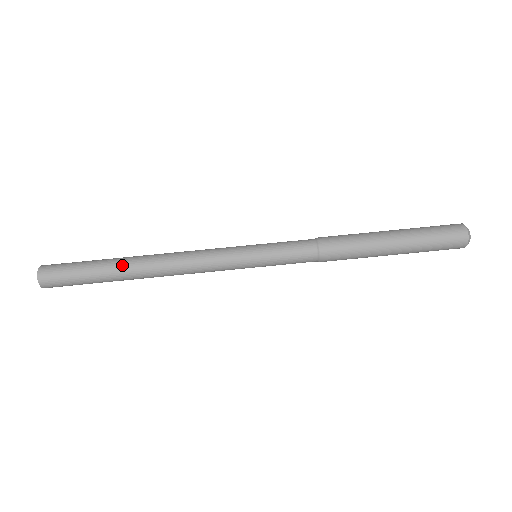
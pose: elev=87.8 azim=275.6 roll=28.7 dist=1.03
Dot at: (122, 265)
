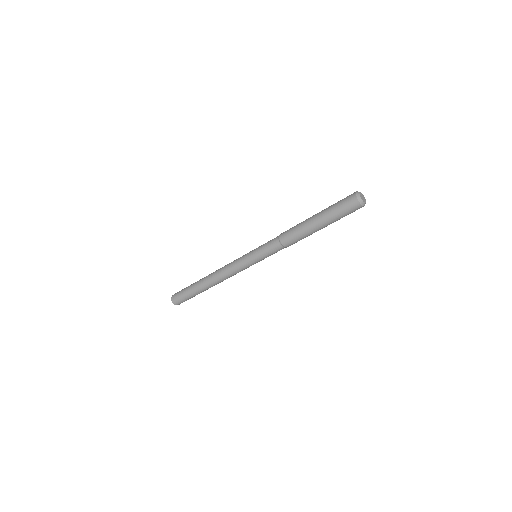
Dot at: (200, 284)
